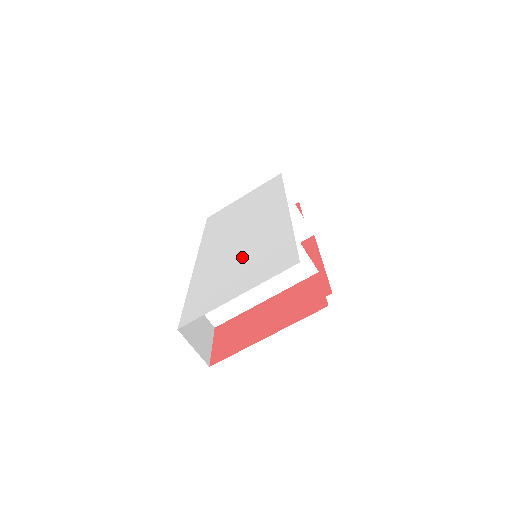
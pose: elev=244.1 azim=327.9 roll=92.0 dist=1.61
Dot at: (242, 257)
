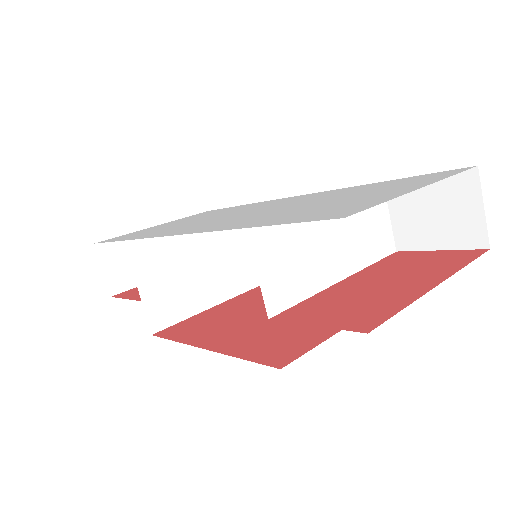
Dot at: (316, 201)
